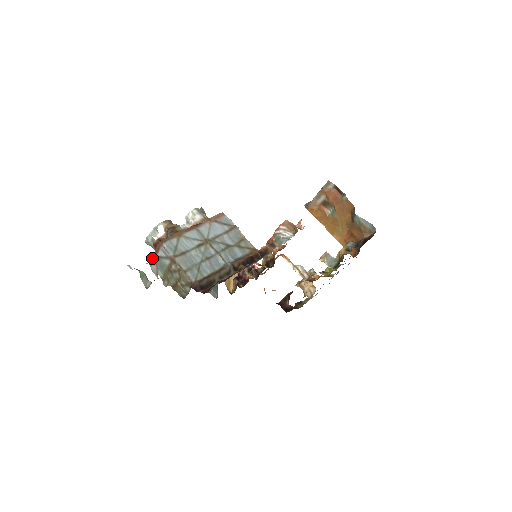
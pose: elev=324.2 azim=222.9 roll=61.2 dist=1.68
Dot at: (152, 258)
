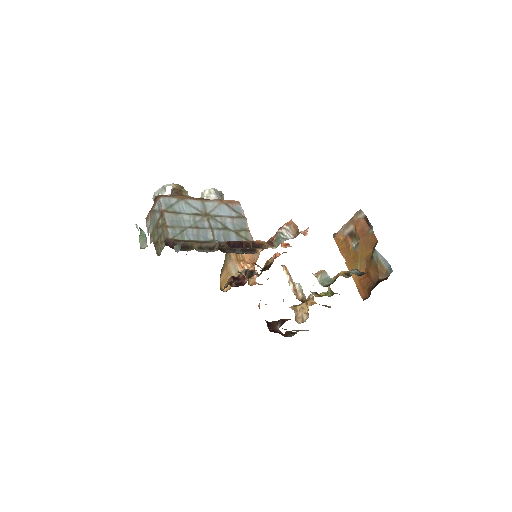
Dot at: (149, 212)
